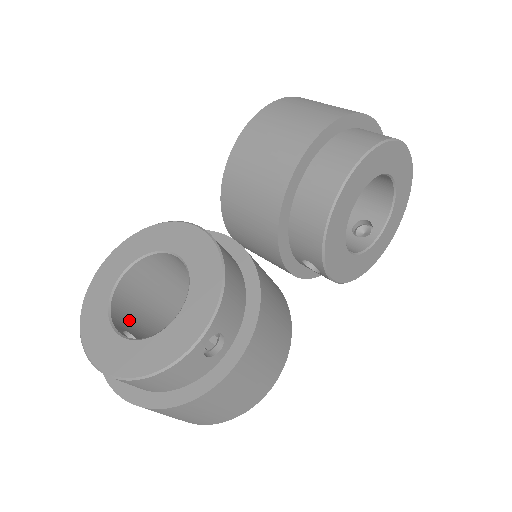
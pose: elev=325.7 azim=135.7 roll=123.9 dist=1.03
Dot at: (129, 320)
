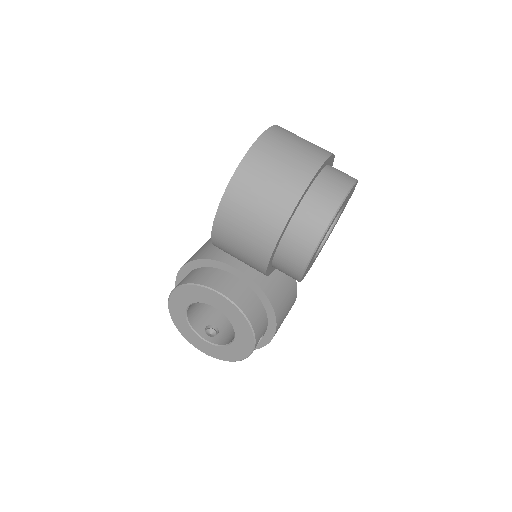
Dot at: (202, 316)
